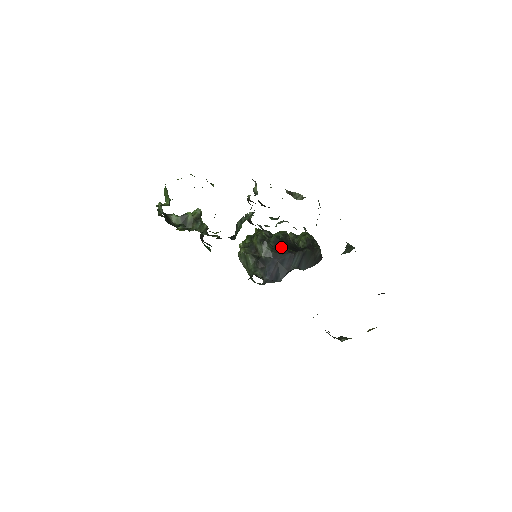
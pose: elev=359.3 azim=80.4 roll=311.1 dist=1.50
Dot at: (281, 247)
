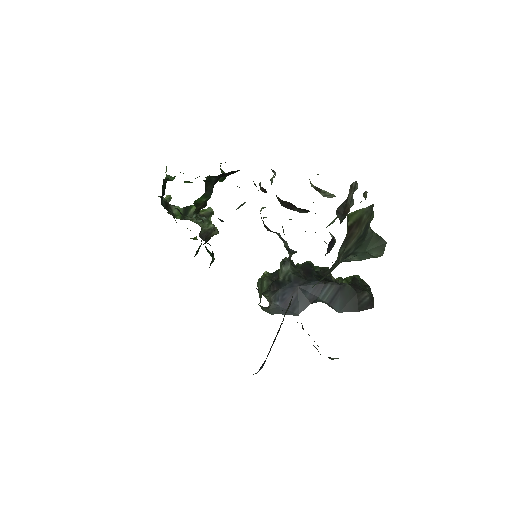
Dot at: (309, 273)
